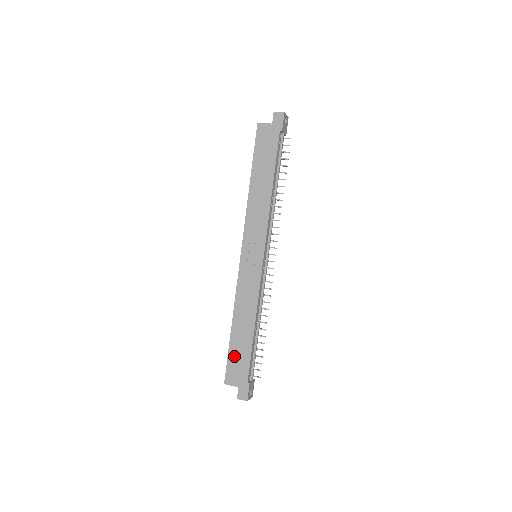
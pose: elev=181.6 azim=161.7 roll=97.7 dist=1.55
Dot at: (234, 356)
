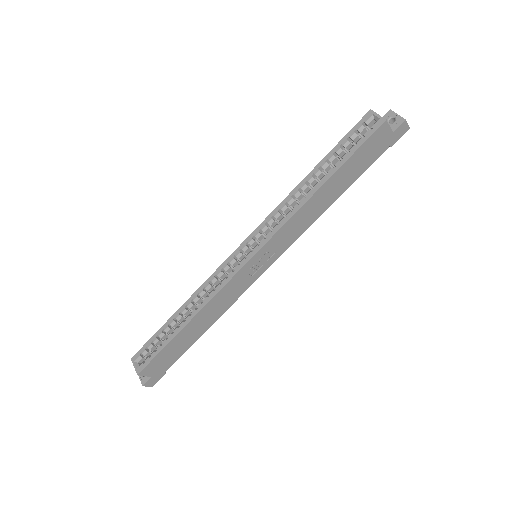
Dot at: (168, 352)
